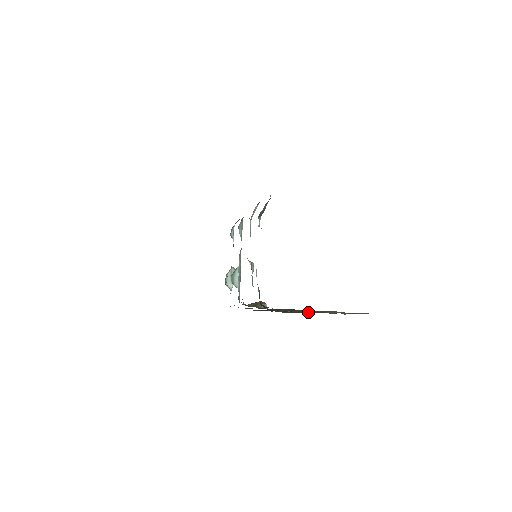
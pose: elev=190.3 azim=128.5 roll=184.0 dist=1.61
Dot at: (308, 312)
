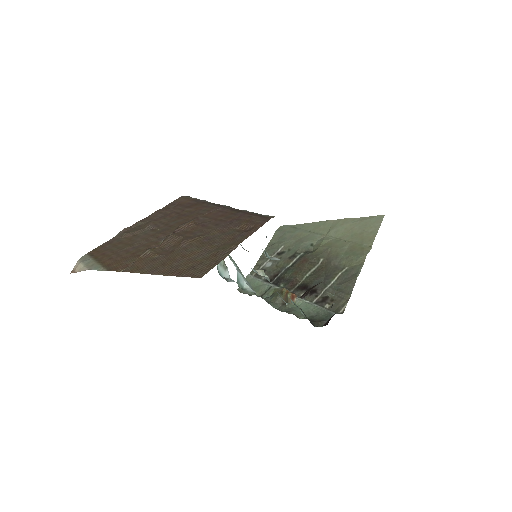
Dot at: (314, 243)
